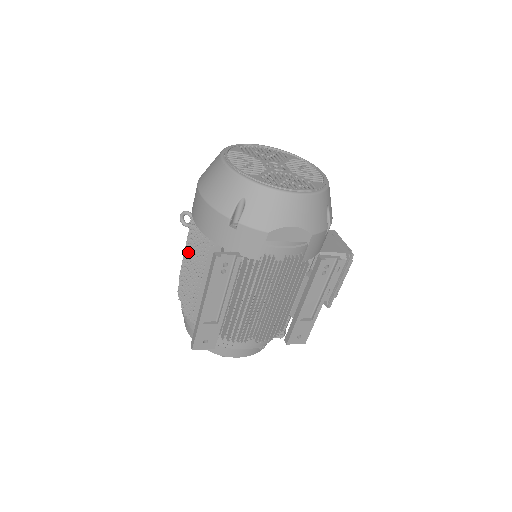
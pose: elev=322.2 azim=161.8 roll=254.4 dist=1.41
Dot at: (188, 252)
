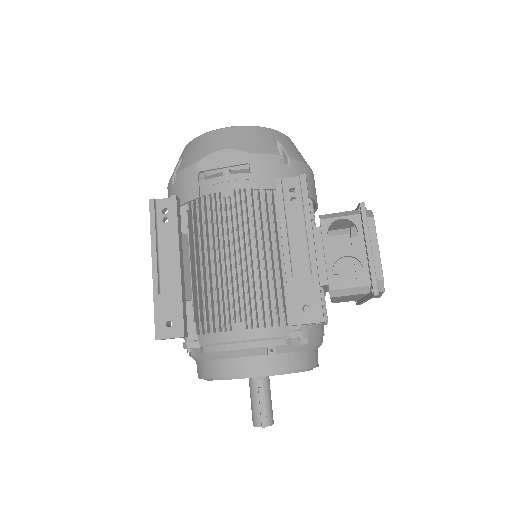
Dot at: occluded
